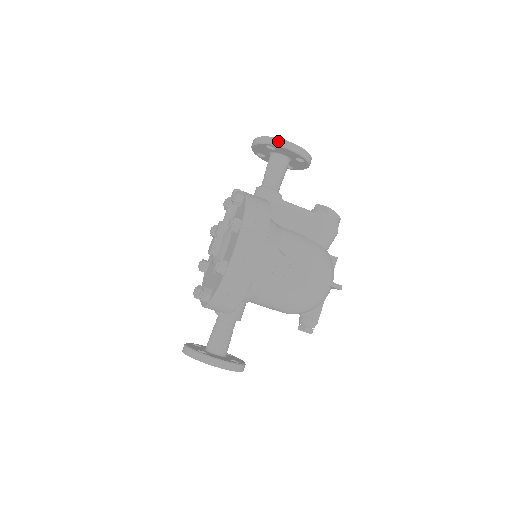
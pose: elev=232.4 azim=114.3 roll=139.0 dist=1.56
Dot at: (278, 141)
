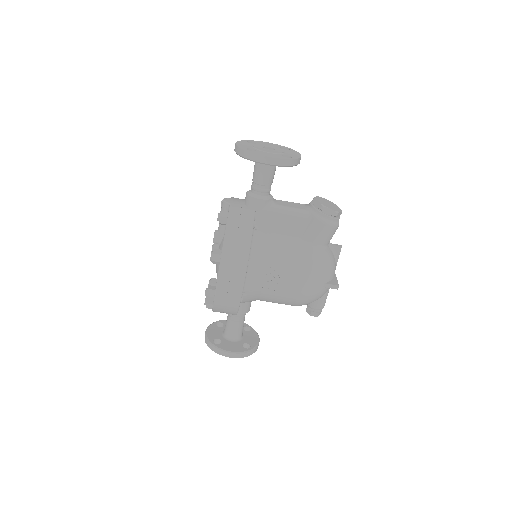
Dot at: (253, 157)
